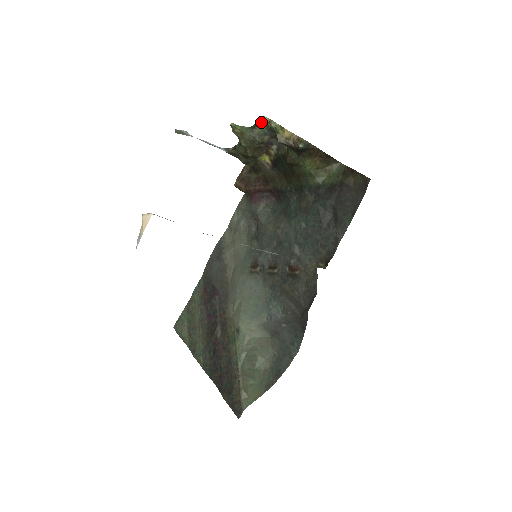
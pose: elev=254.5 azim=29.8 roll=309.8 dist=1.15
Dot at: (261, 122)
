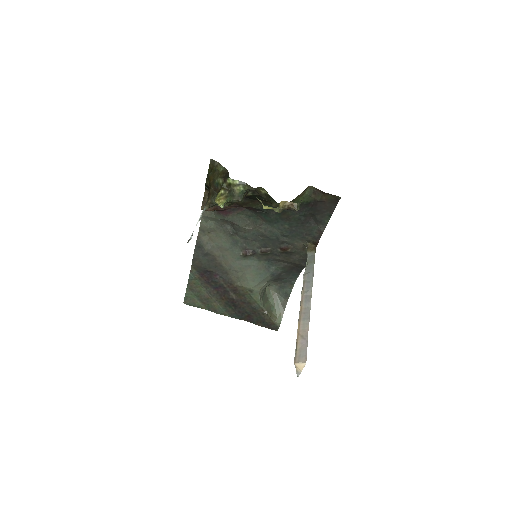
Dot at: (235, 184)
